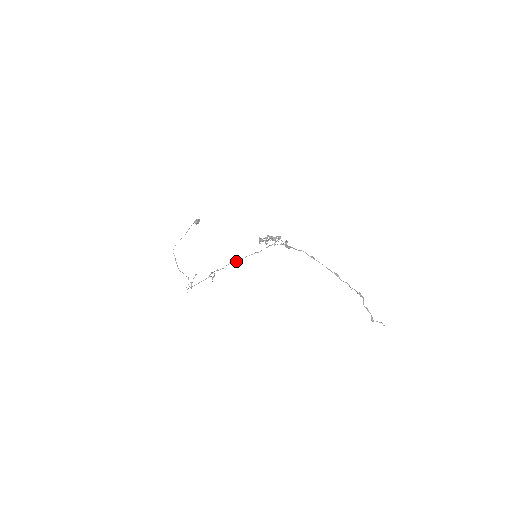
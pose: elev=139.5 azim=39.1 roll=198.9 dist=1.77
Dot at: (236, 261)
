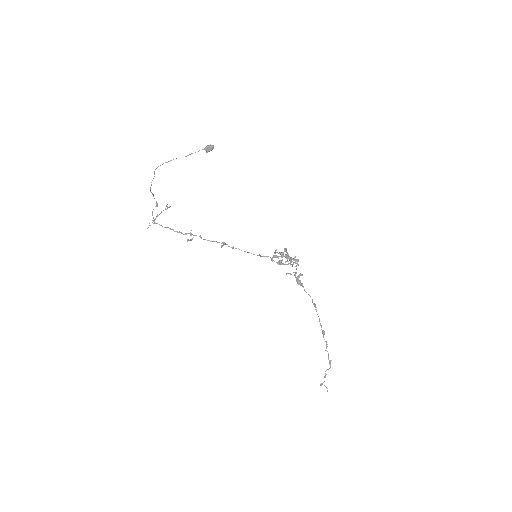
Dot at: occluded
